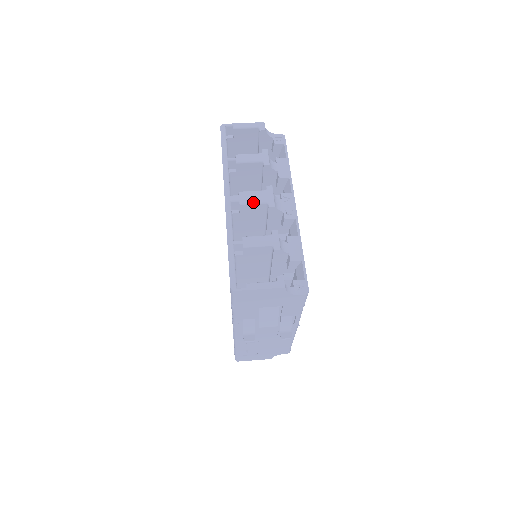
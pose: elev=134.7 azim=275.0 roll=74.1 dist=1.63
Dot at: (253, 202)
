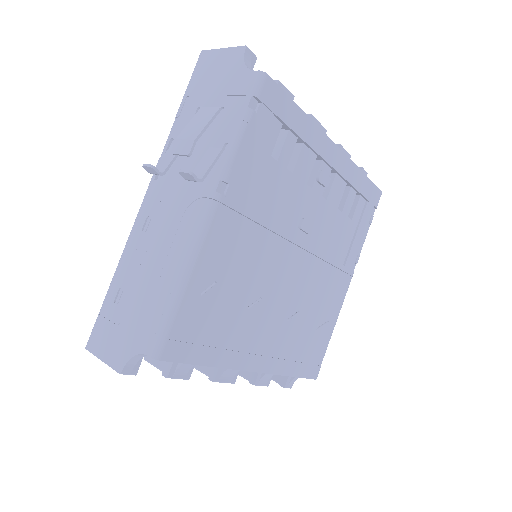
Dot at: occluded
